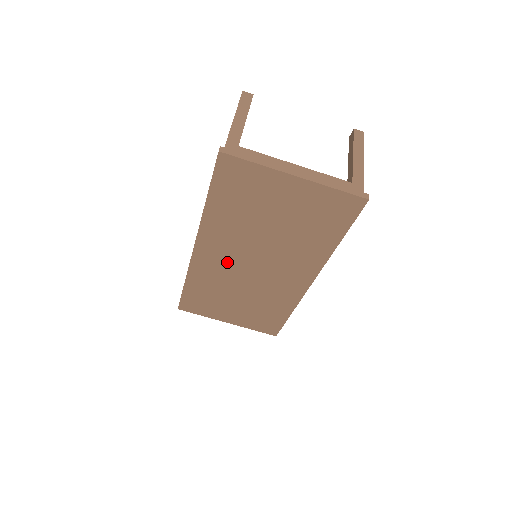
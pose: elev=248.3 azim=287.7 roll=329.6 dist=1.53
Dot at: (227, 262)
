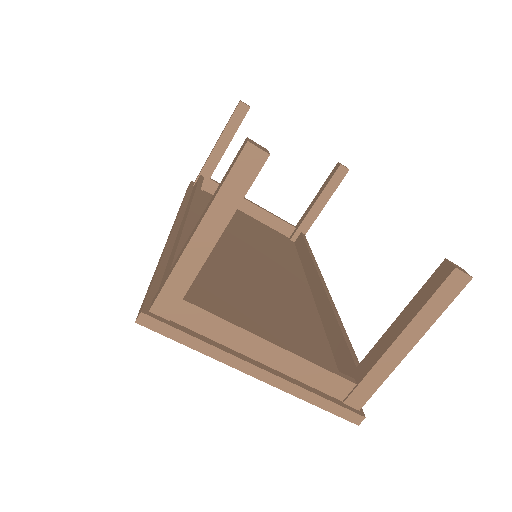
Dot at: occluded
